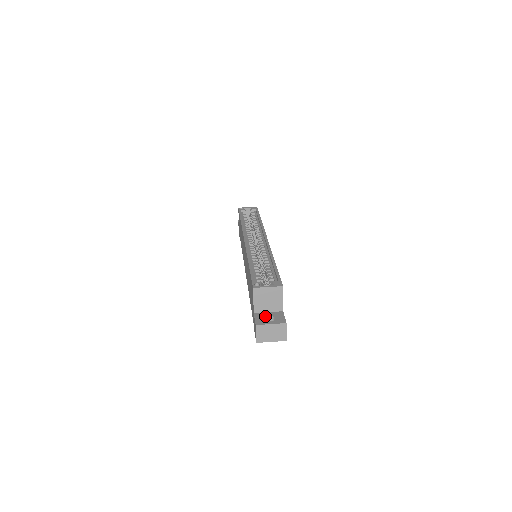
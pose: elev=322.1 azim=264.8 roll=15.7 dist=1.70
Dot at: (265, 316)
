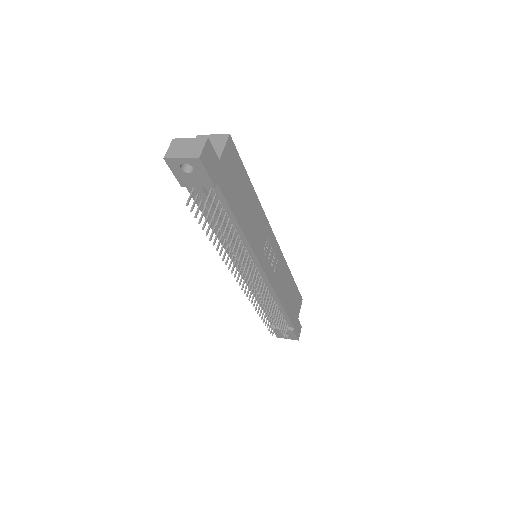
Dot at: occluded
